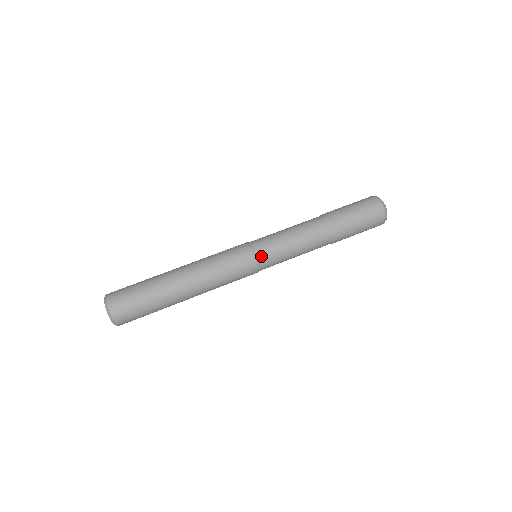
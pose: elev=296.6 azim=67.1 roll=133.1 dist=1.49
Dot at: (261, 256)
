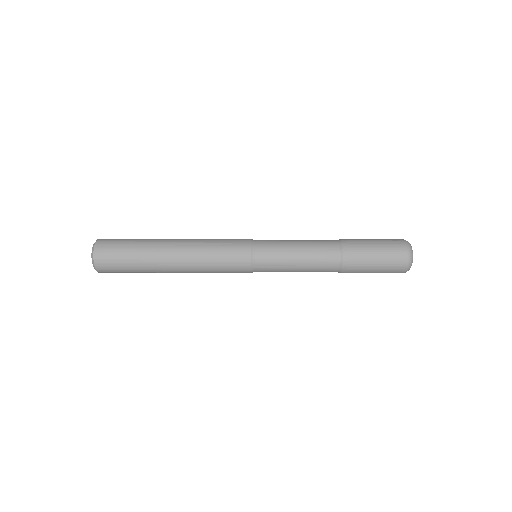
Dot at: (258, 264)
